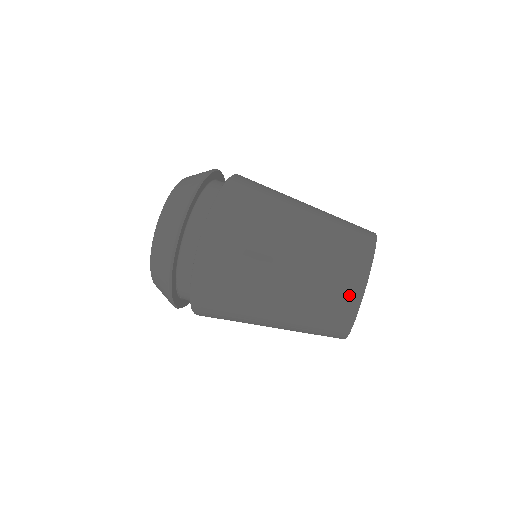
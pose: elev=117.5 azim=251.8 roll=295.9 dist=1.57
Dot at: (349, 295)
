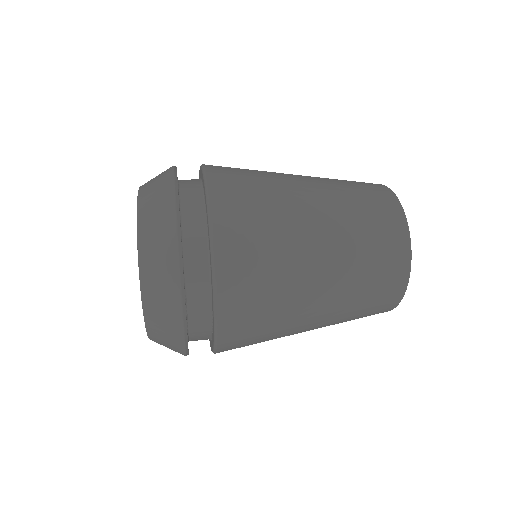
Dot at: (397, 237)
